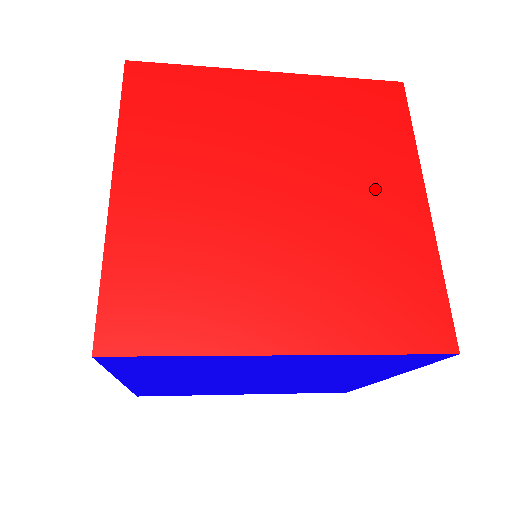
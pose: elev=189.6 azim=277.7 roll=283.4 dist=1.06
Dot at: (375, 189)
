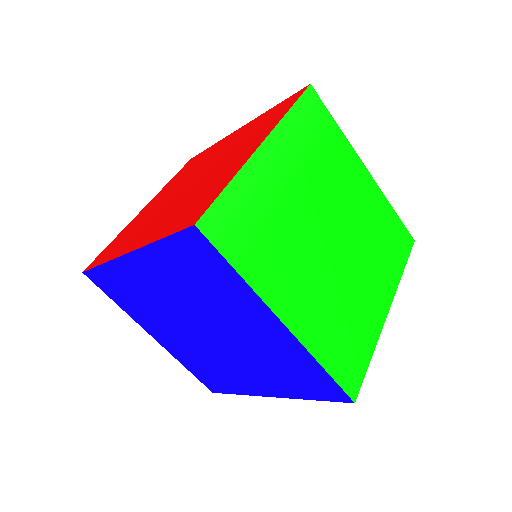
Dot at: (238, 154)
